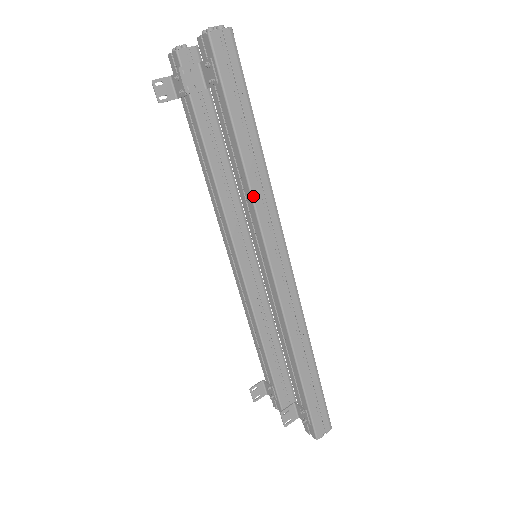
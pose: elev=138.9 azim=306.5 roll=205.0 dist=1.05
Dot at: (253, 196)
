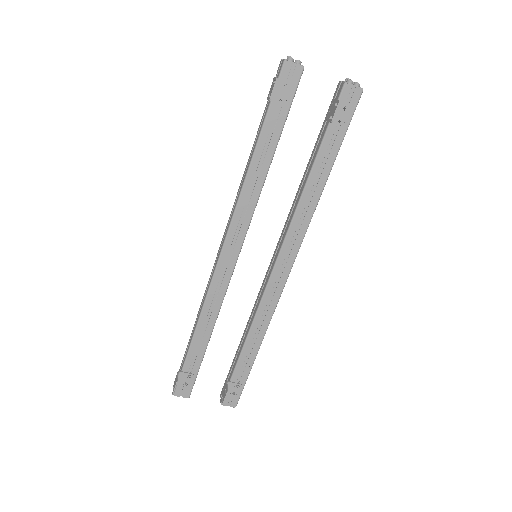
Dot at: occluded
